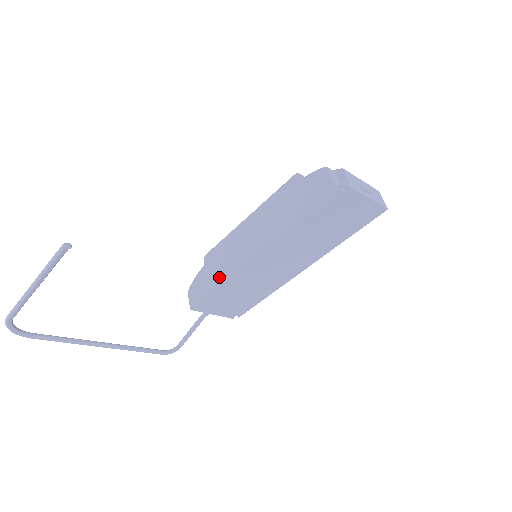
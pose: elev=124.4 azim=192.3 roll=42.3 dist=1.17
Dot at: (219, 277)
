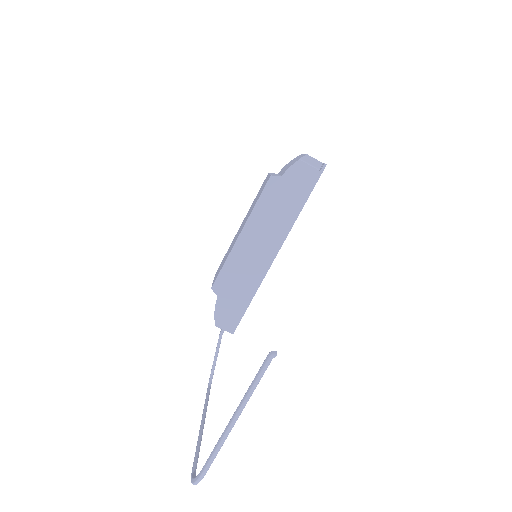
Dot at: (247, 292)
